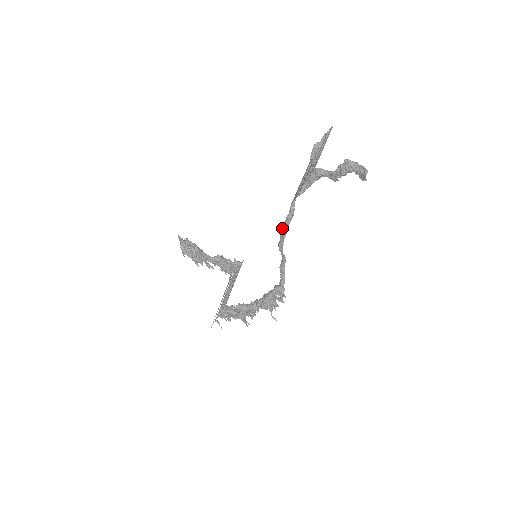
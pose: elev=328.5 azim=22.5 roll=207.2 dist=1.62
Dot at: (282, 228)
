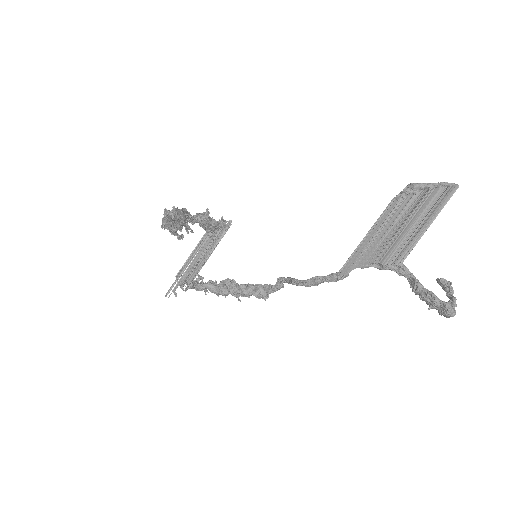
Dot at: (311, 279)
